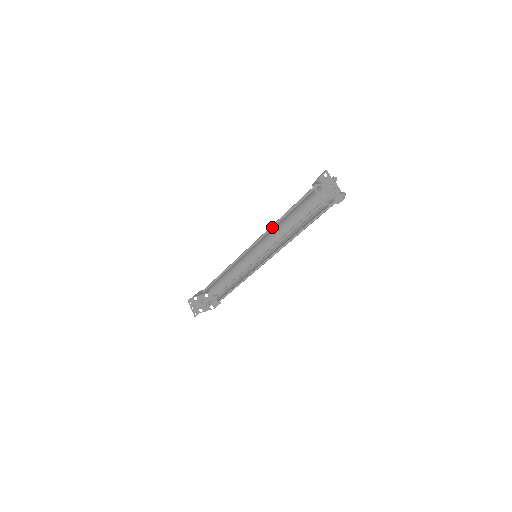
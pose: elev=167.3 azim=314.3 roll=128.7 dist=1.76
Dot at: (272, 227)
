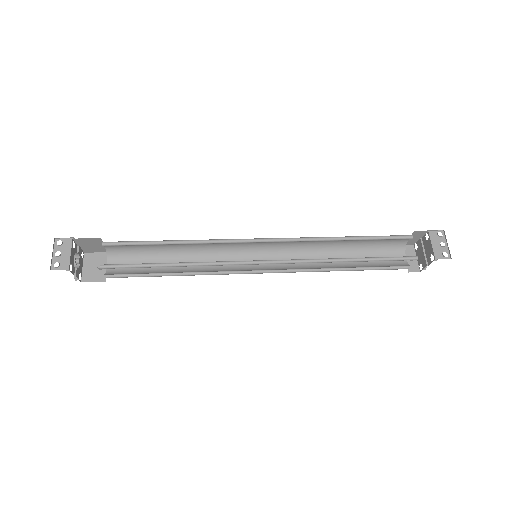
Dot at: (320, 239)
